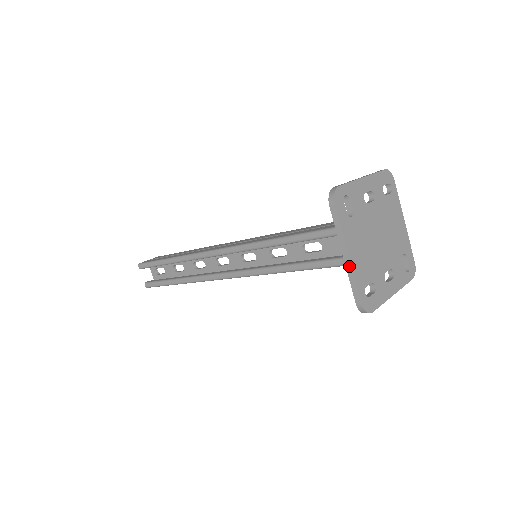
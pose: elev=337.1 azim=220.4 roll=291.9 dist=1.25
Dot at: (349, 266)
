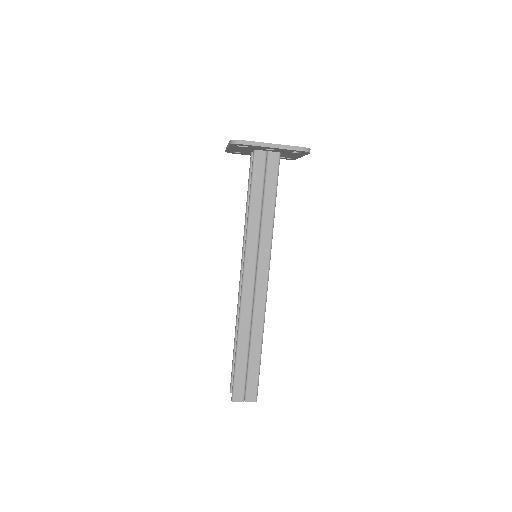
Dot at: occluded
